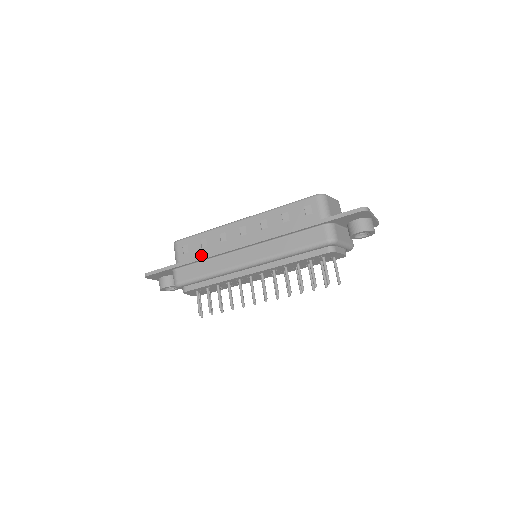
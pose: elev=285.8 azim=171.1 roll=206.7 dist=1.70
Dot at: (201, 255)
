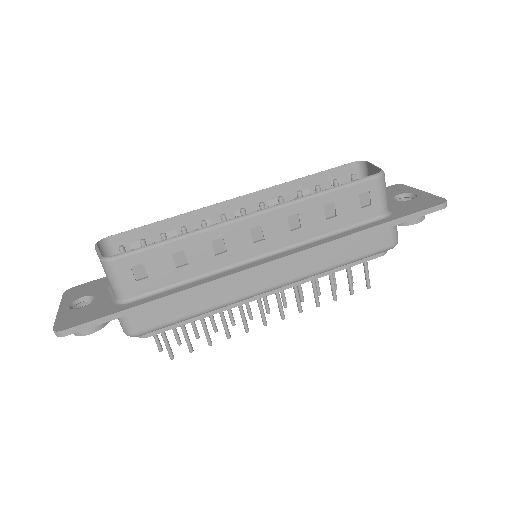
Dot at: (177, 280)
